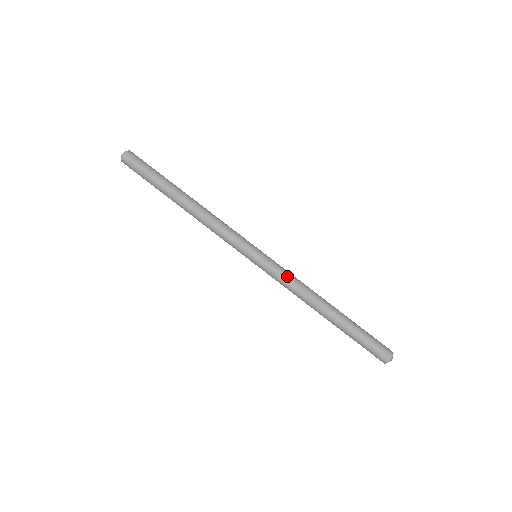
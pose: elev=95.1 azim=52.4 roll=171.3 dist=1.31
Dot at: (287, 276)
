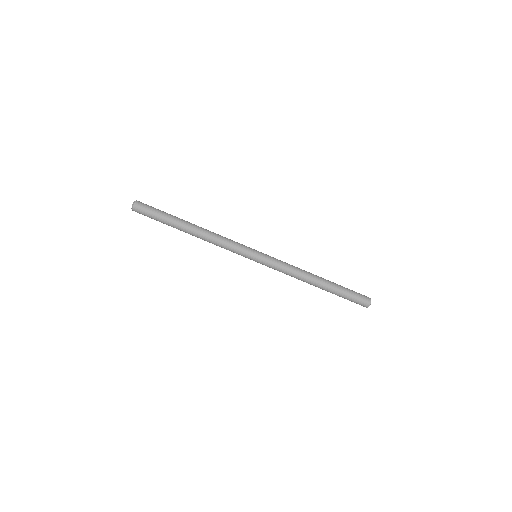
Dot at: (281, 270)
